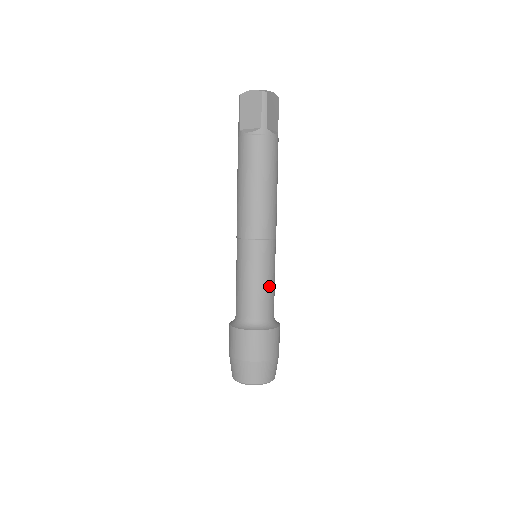
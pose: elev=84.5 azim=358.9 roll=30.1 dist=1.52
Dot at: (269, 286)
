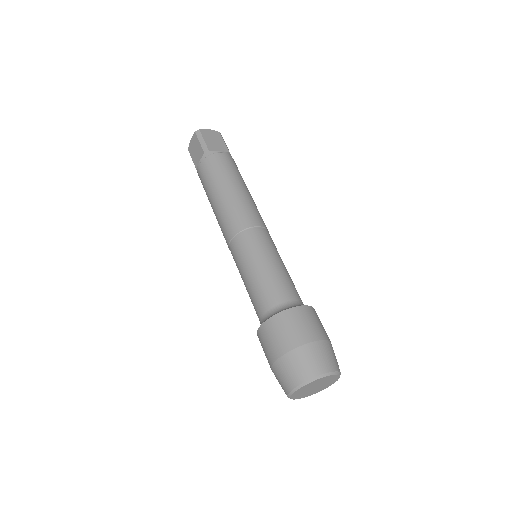
Dot at: occluded
